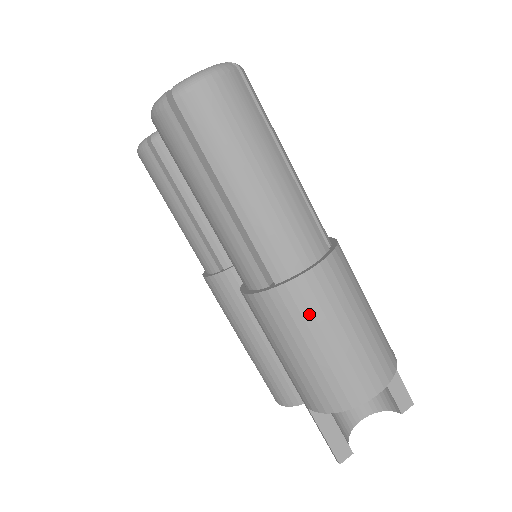
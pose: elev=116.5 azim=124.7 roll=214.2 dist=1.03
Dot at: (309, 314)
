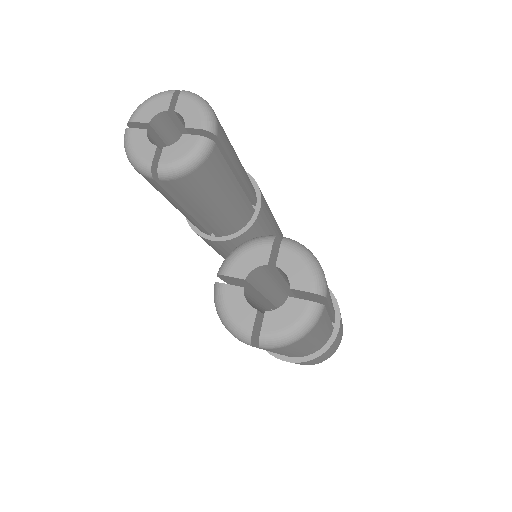
Dot at: occluded
